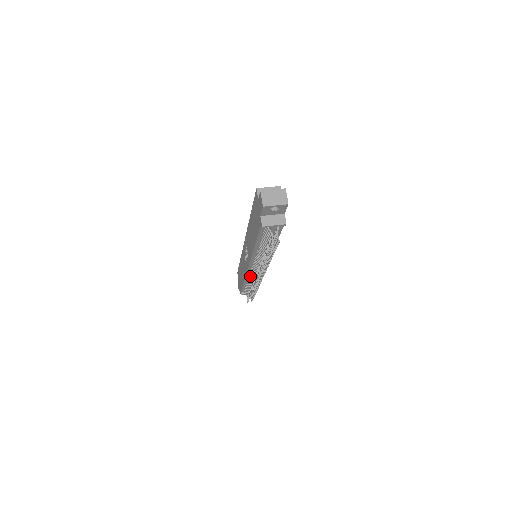
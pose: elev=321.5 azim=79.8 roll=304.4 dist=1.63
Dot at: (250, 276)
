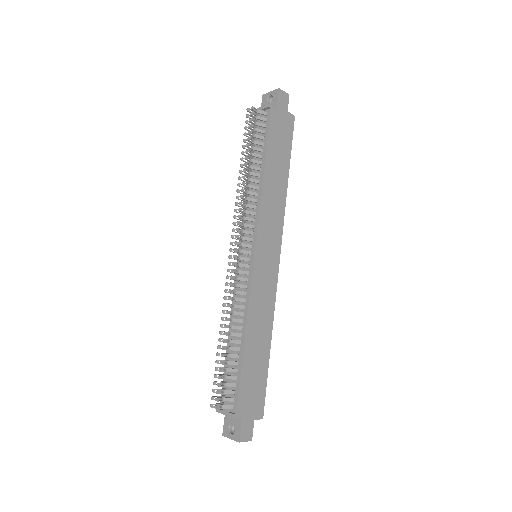
Dot at: occluded
